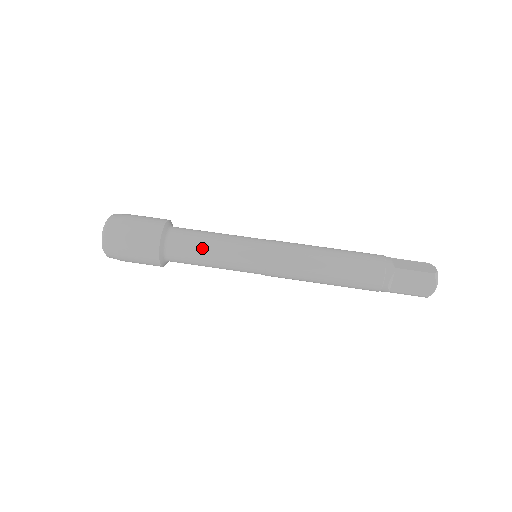
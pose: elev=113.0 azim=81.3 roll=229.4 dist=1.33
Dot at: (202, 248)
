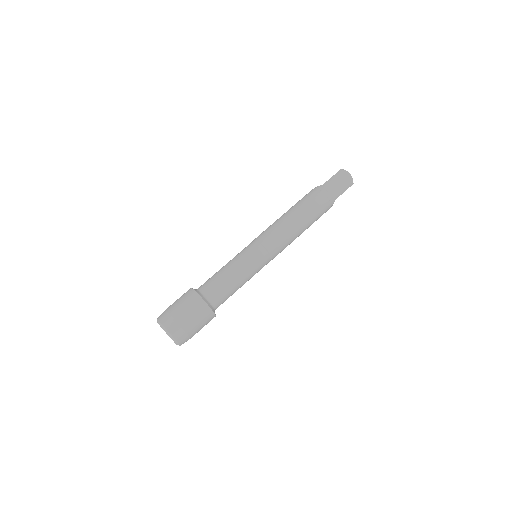
Dot at: (236, 290)
